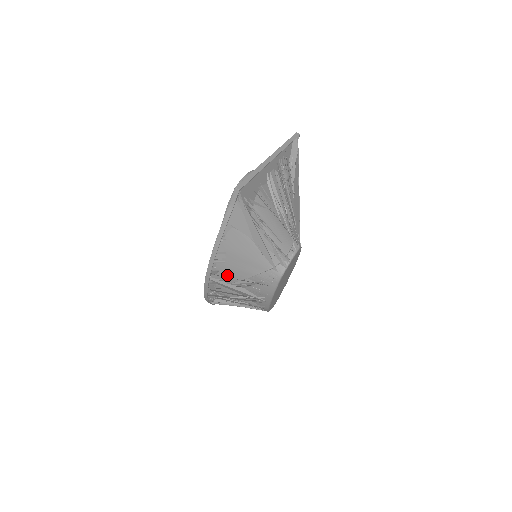
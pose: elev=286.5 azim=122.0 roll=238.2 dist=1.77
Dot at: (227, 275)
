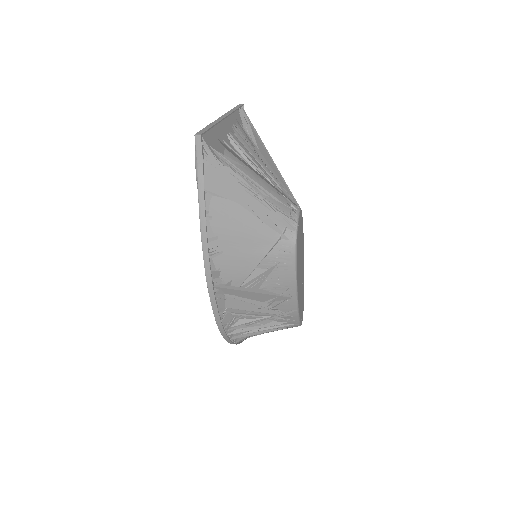
Dot at: (232, 272)
